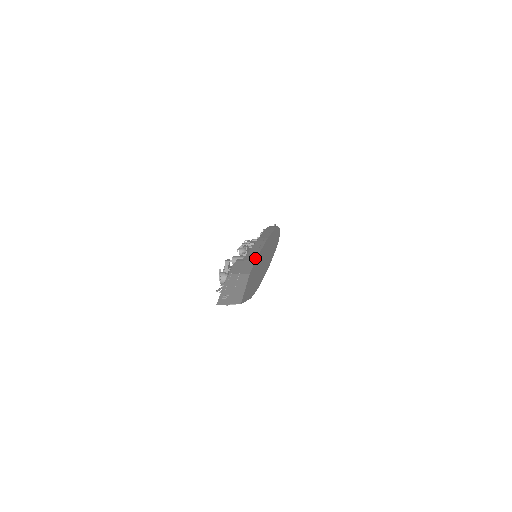
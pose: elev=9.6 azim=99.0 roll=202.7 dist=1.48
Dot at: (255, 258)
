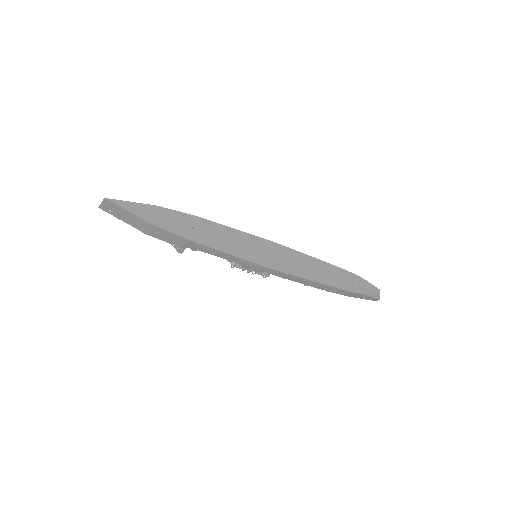
Dot at: (198, 217)
